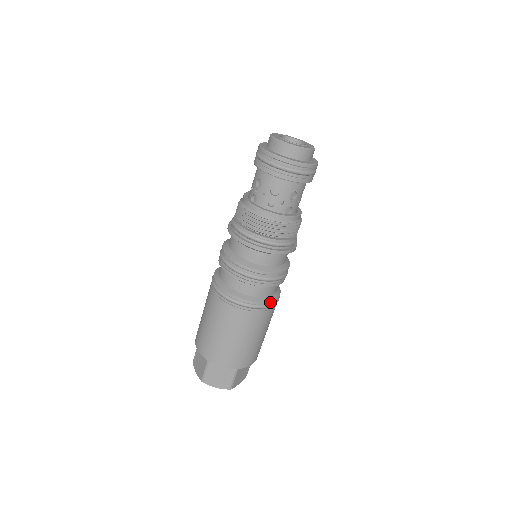
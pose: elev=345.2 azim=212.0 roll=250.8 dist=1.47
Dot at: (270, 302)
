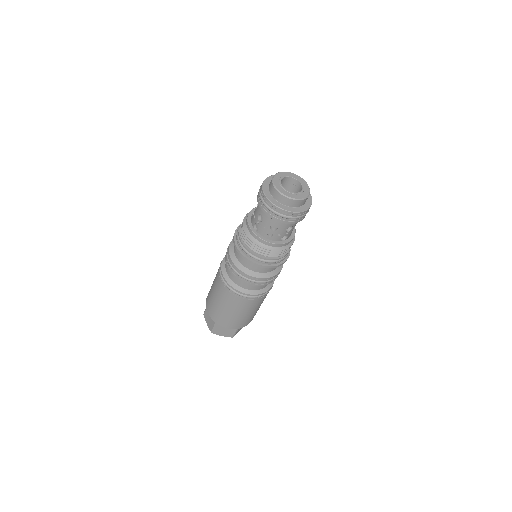
Dot at: (266, 292)
